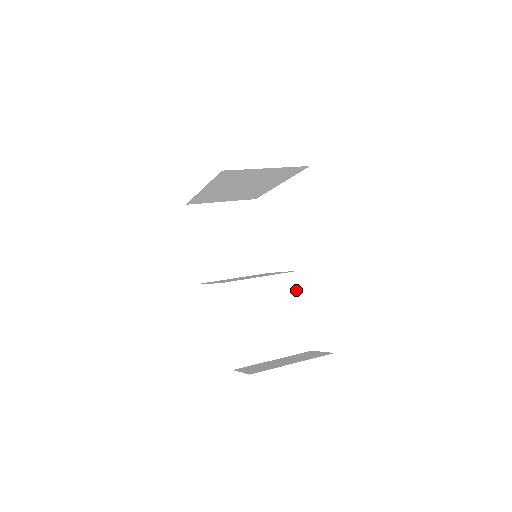
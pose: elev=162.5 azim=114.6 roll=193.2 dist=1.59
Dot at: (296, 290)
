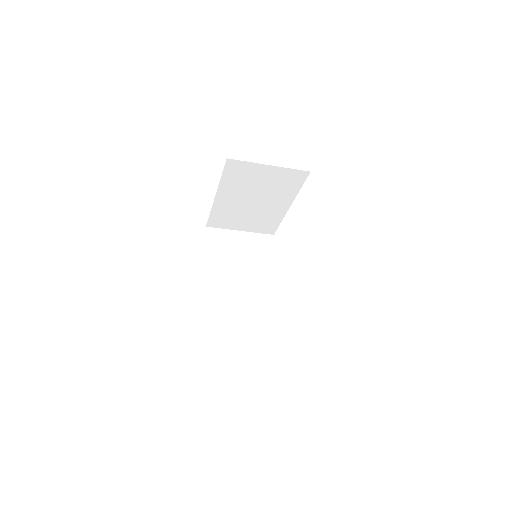
Dot at: (293, 294)
